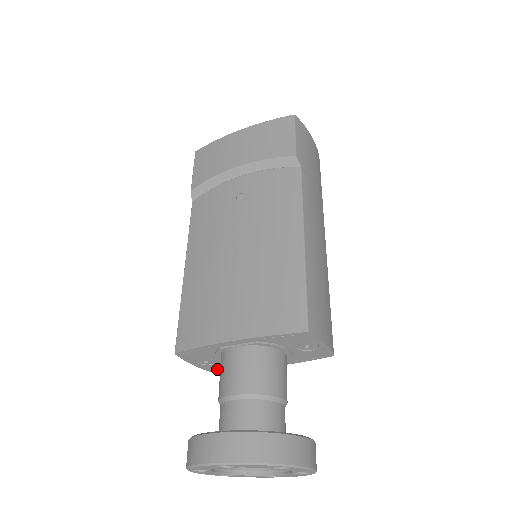
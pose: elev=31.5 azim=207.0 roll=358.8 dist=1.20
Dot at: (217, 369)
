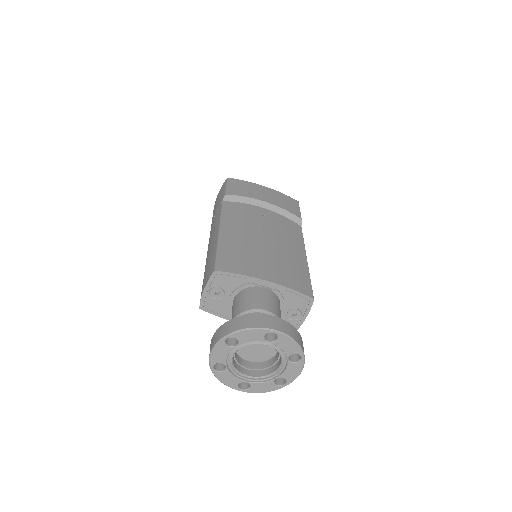
Dot at: (209, 307)
